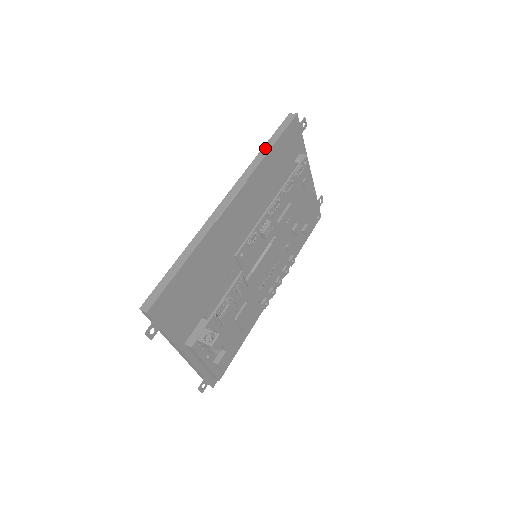
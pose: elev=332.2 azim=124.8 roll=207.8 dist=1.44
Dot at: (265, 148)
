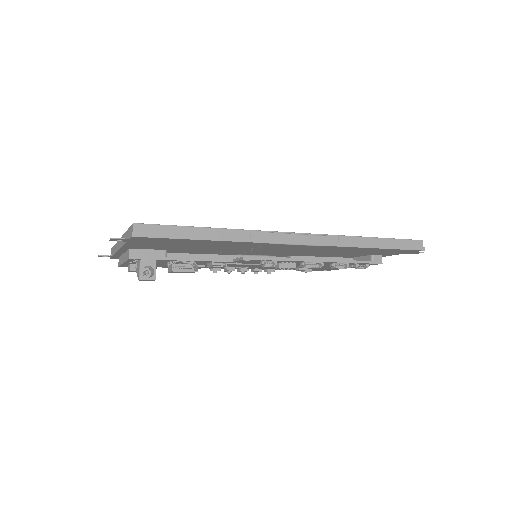
Dot at: (373, 241)
